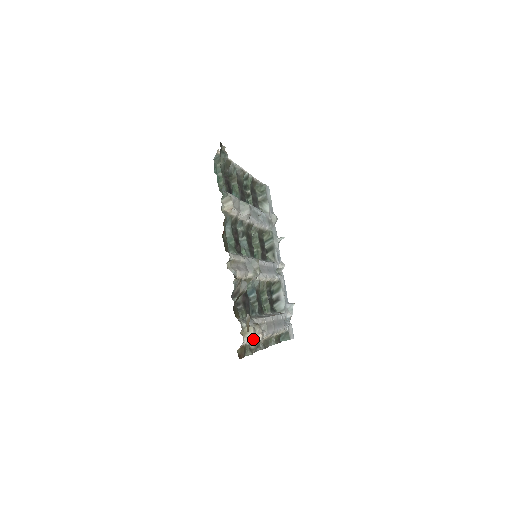
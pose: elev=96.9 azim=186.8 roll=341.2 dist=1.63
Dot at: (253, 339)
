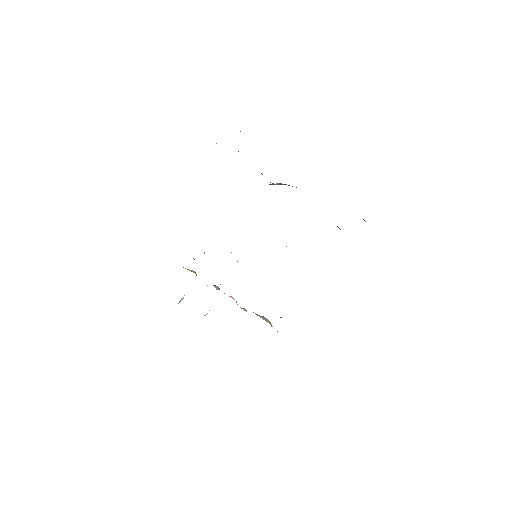
Dot at: occluded
